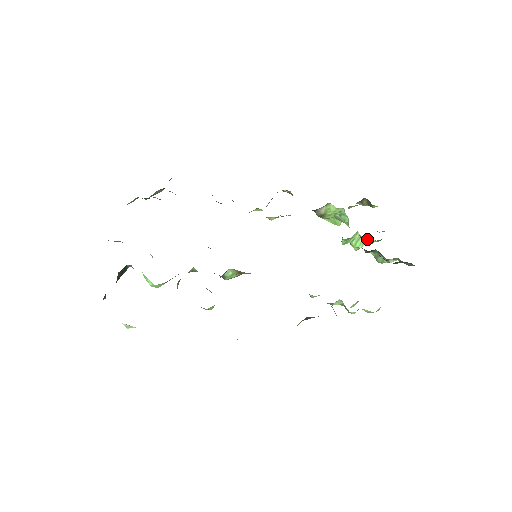
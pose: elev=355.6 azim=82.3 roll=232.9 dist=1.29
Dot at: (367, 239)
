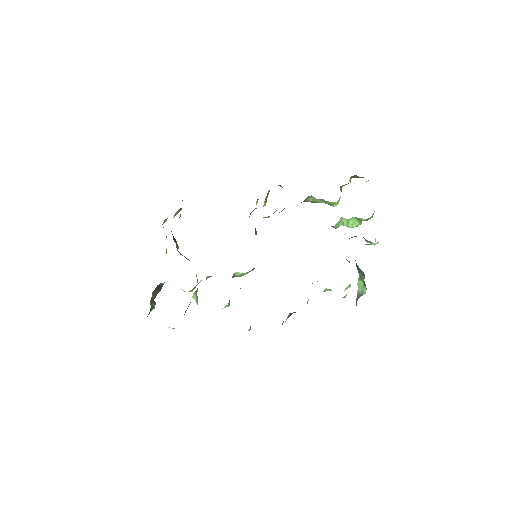
Dot at: (358, 219)
